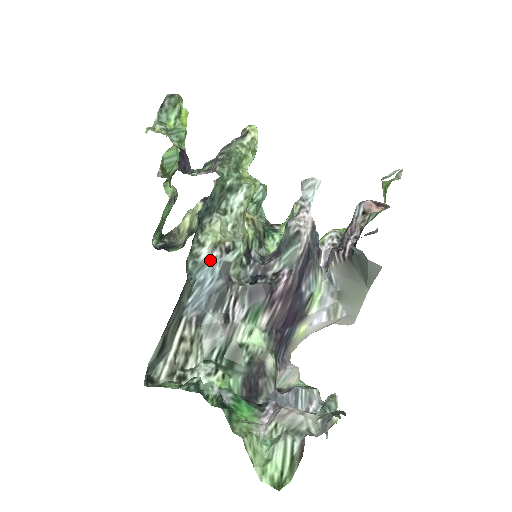
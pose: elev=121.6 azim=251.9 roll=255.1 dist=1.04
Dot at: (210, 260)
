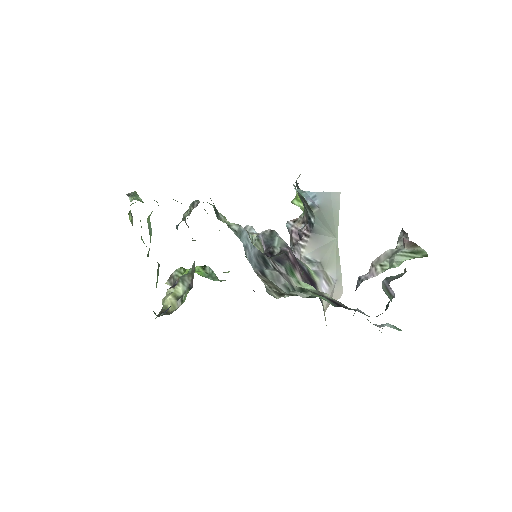
Dot at: (242, 231)
